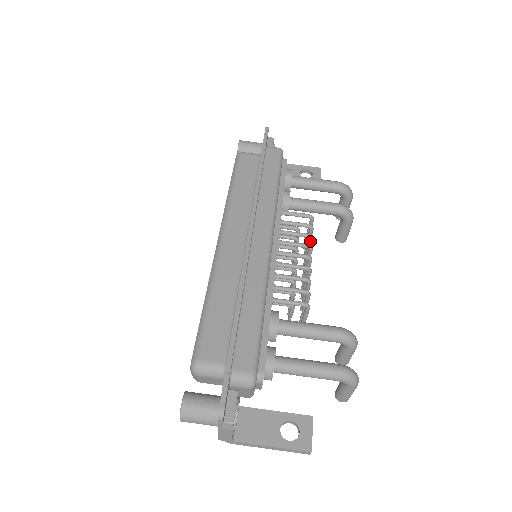
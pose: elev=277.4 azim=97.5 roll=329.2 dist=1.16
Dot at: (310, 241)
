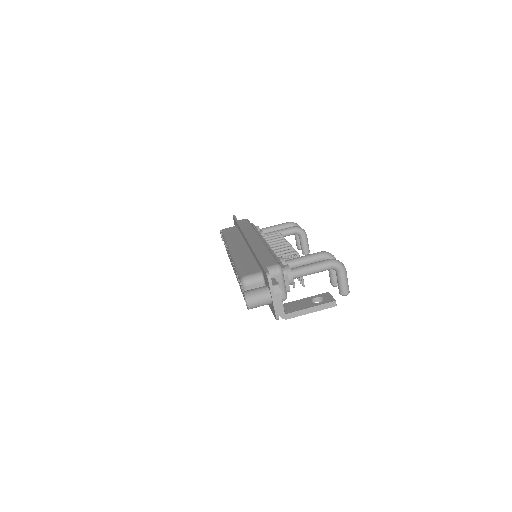
Dot at: occluded
